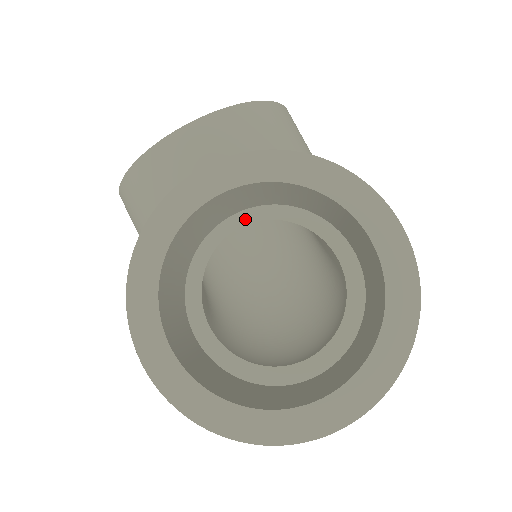
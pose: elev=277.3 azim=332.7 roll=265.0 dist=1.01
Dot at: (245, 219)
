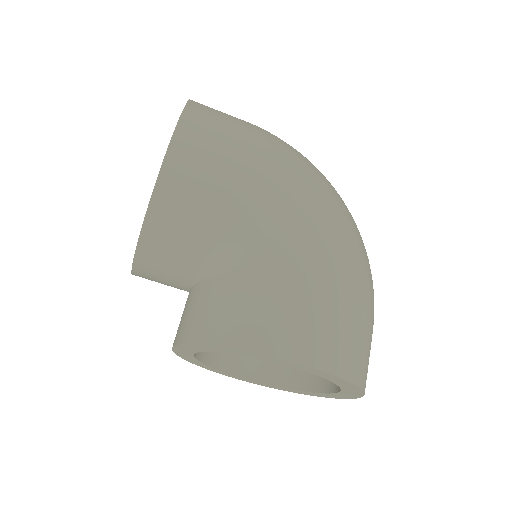
Dot at: occluded
